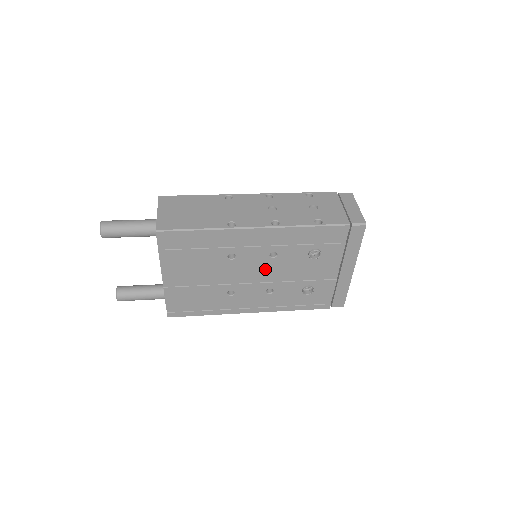
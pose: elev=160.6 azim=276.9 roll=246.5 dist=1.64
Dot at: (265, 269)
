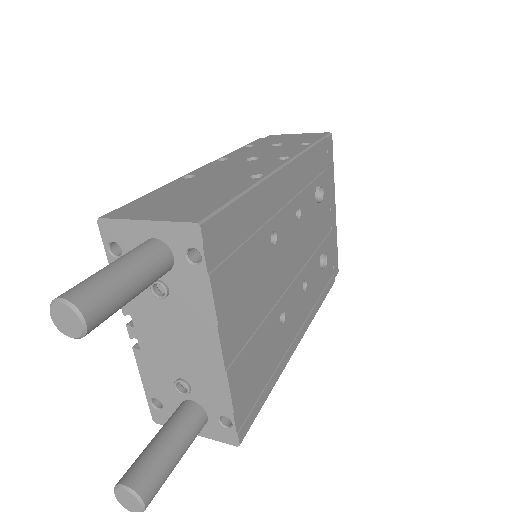
Dot at: (296, 246)
